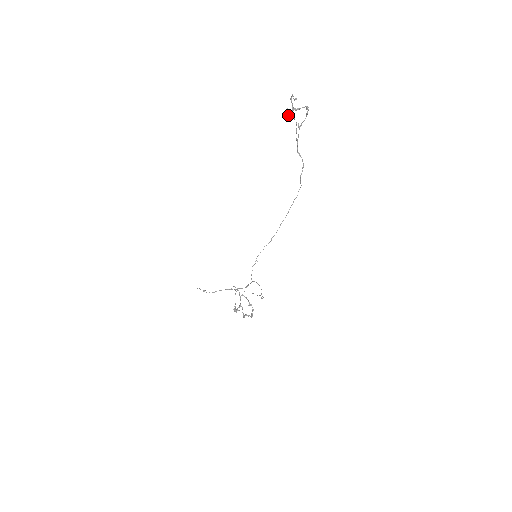
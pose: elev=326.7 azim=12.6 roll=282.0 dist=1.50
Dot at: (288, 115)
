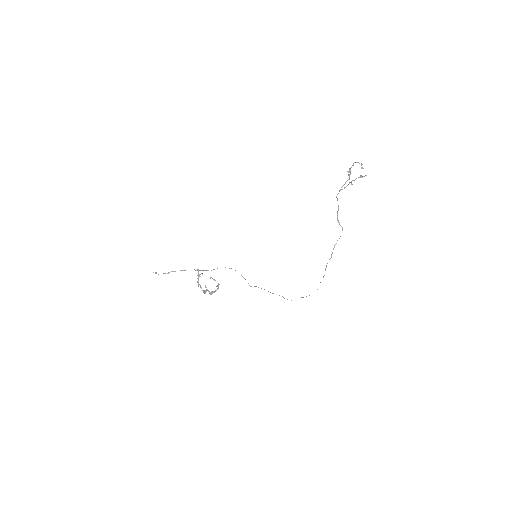
Dot at: (349, 174)
